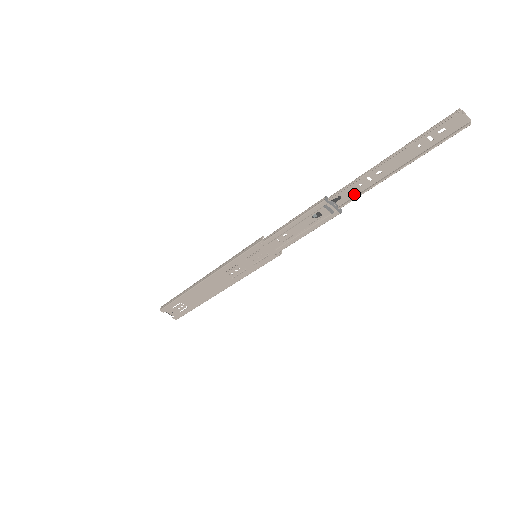
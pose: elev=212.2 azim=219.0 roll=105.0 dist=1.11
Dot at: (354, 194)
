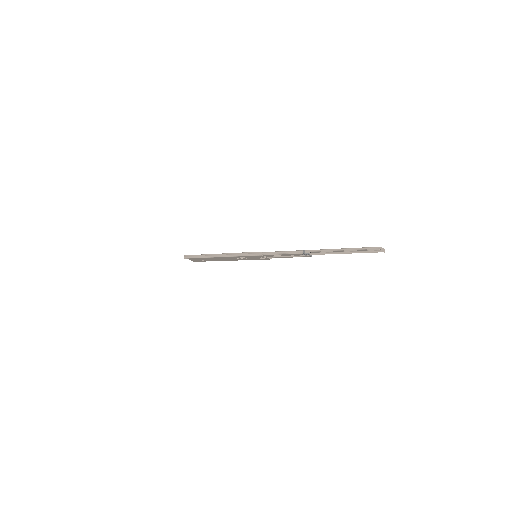
Dot at: (320, 252)
